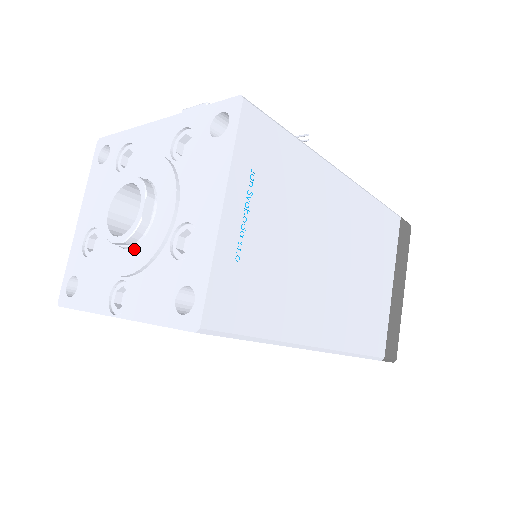
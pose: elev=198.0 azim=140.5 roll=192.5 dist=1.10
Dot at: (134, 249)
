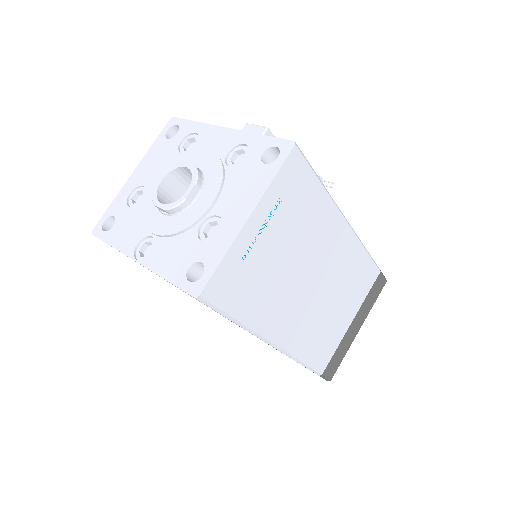
Dot at: (170, 218)
